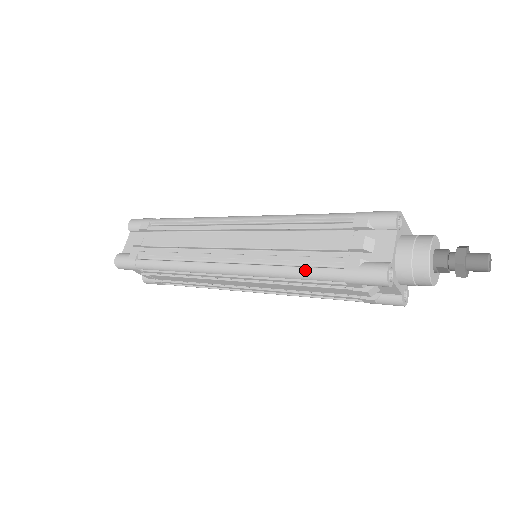
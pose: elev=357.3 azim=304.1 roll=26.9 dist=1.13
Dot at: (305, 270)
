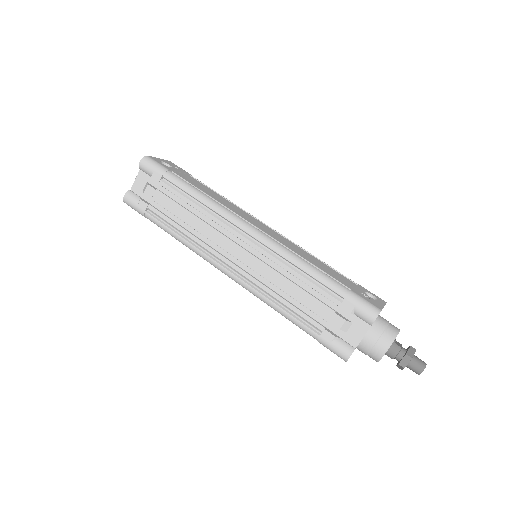
Dot at: (291, 318)
